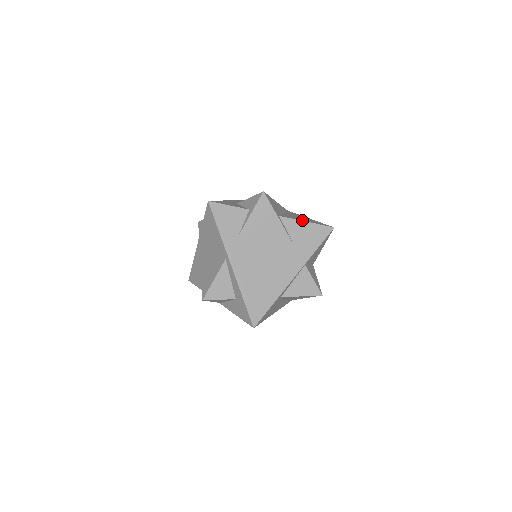
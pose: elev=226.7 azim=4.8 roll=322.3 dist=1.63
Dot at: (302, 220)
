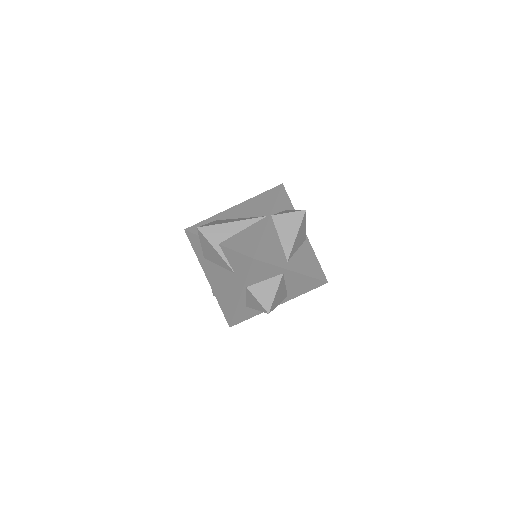
Dot at: (234, 248)
